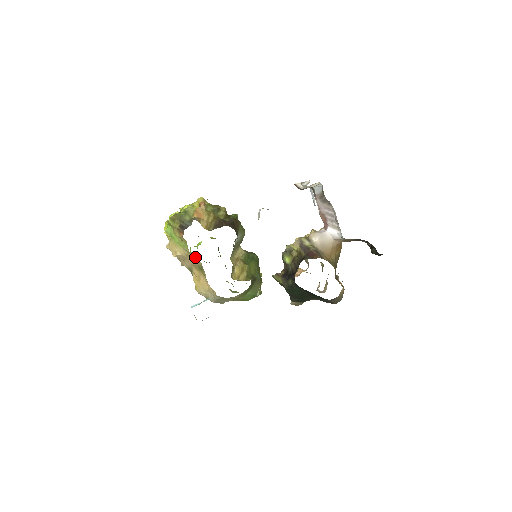
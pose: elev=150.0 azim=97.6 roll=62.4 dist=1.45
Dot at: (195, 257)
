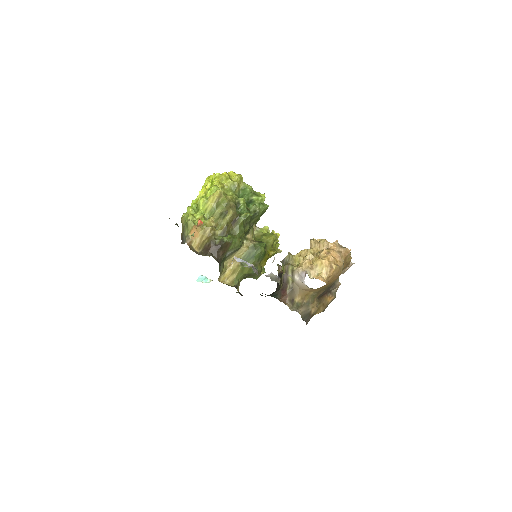
Dot at: occluded
